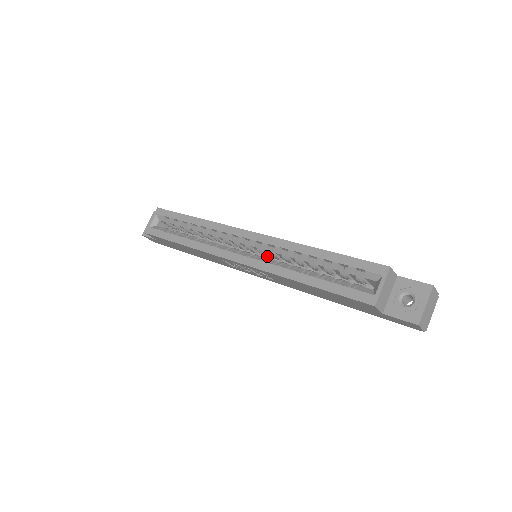
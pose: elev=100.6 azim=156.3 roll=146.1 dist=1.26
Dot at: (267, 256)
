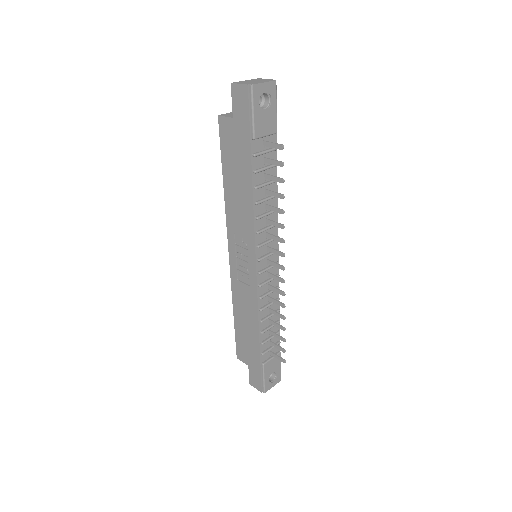
Dot at: occluded
